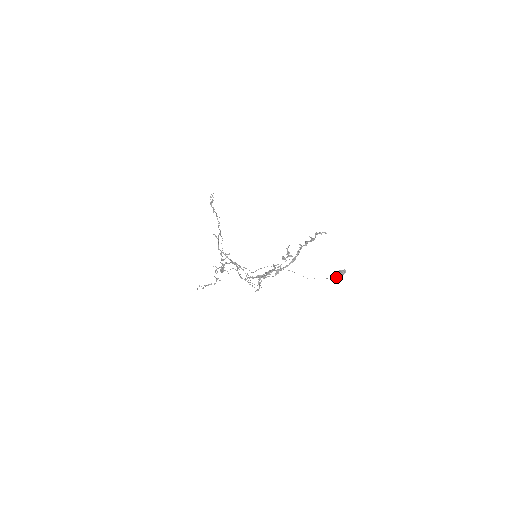
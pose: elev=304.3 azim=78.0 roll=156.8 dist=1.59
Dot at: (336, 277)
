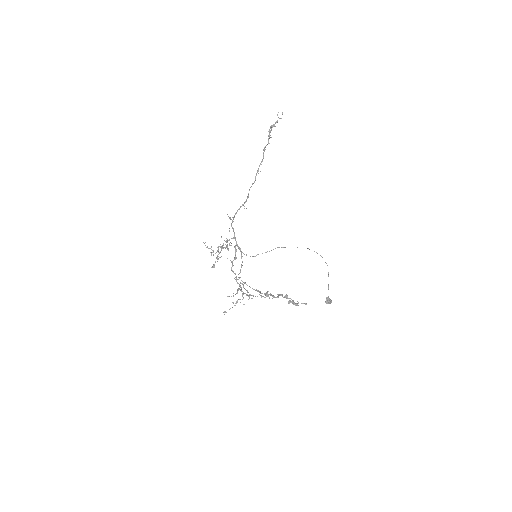
Dot at: occluded
